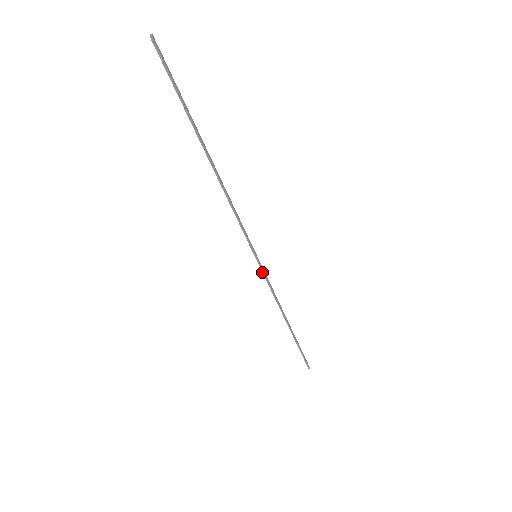
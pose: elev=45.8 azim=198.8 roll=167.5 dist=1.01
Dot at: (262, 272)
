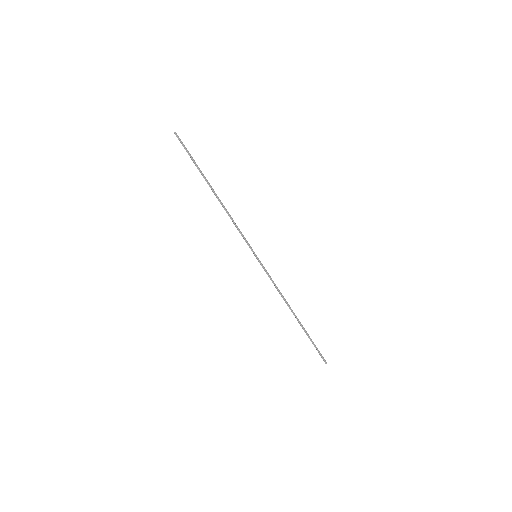
Dot at: (263, 268)
